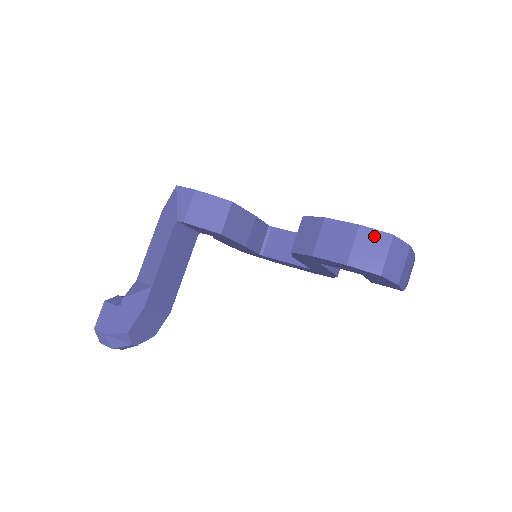
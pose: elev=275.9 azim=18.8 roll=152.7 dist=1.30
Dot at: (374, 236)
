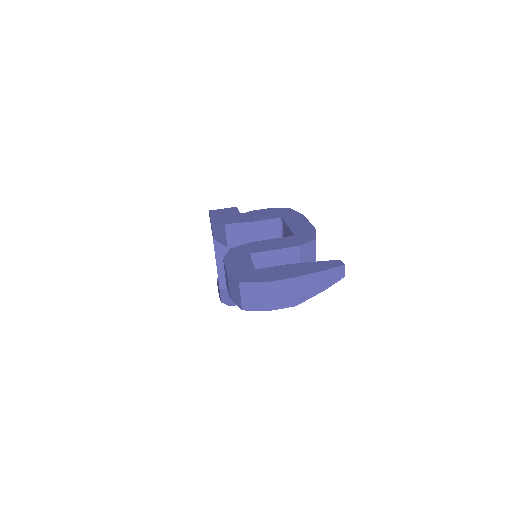
Dot at: (233, 281)
